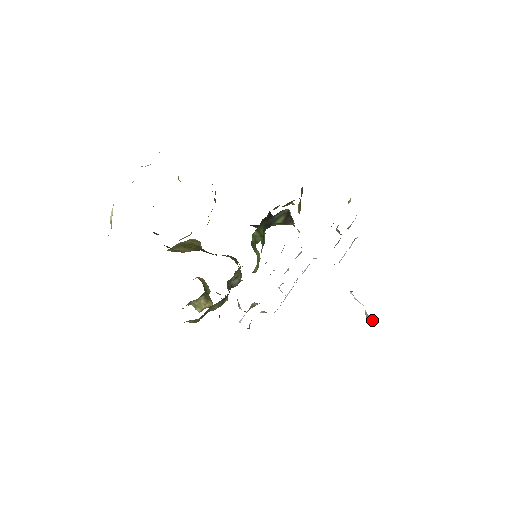
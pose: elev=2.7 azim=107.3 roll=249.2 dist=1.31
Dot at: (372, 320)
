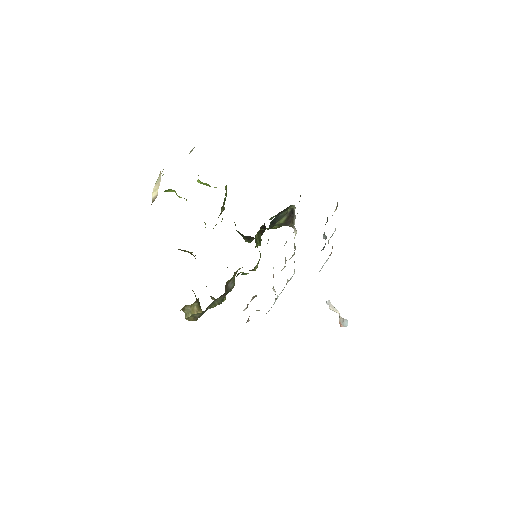
Dot at: (346, 326)
